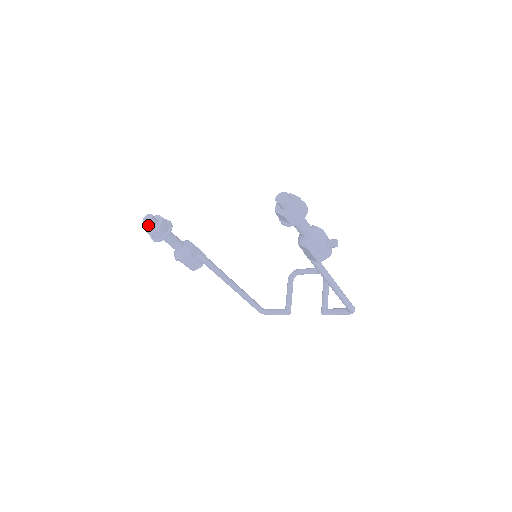
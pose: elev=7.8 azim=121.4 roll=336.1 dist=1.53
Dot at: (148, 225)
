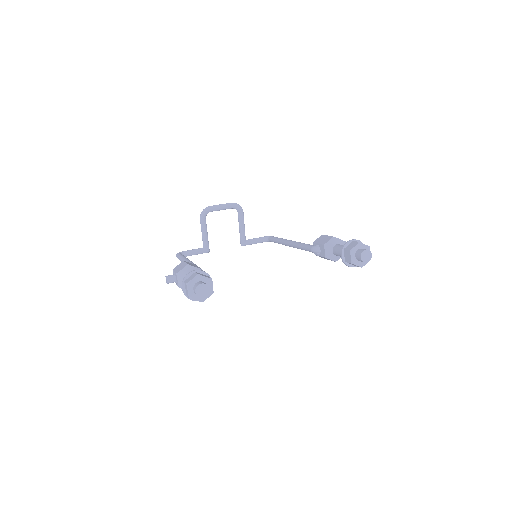
Dot at: (203, 296)
